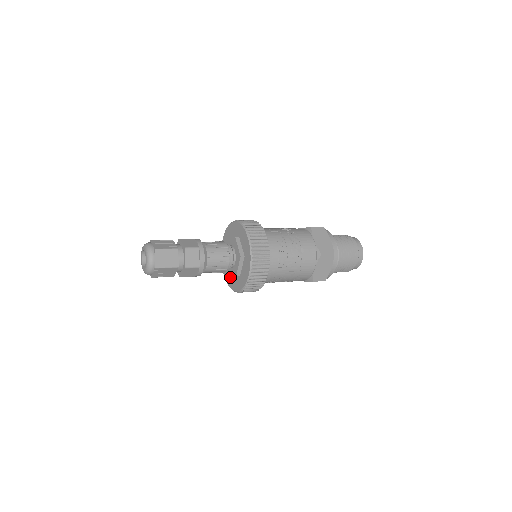
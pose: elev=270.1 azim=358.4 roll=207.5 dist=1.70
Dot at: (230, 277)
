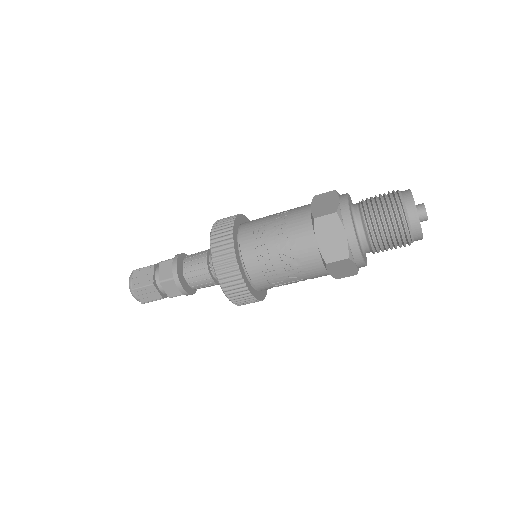
Dot at: occluded
